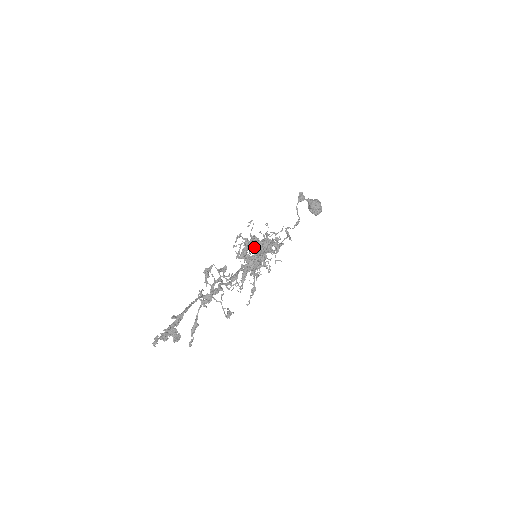
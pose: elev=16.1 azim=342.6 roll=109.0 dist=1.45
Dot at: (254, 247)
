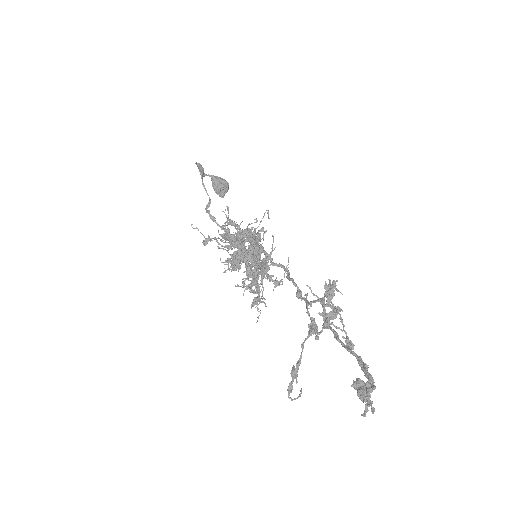
Dot at: occluded
